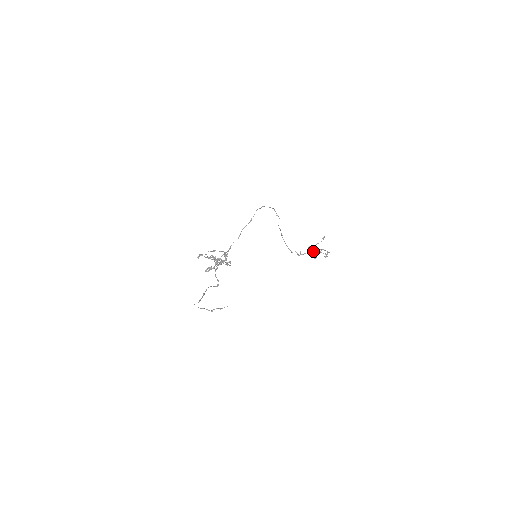
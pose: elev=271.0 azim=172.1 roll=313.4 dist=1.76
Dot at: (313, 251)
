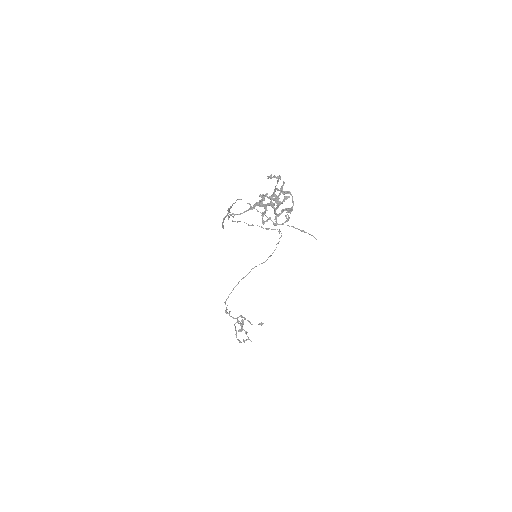
Dot at: occluded
